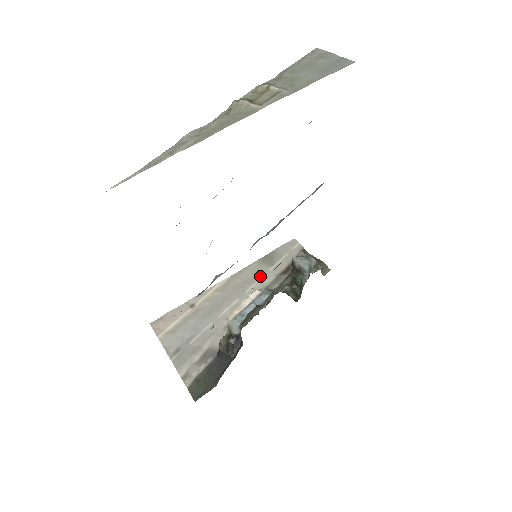
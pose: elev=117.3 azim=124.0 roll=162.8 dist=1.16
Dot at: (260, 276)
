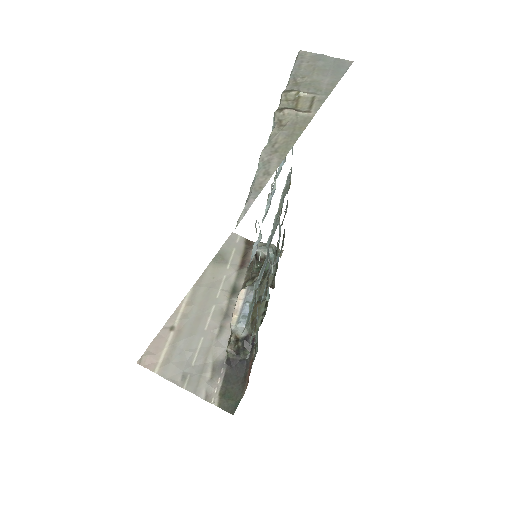
Dot at: (222, 277)
